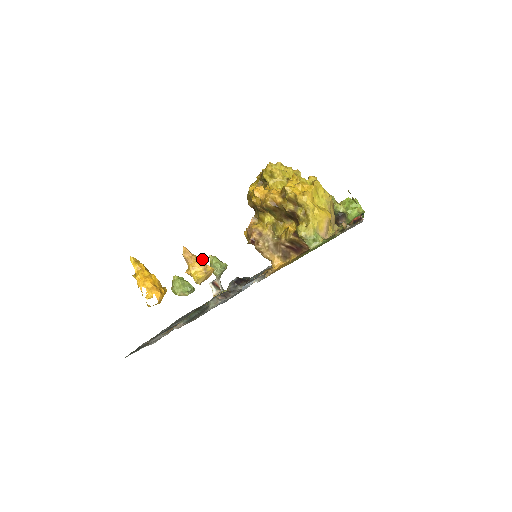
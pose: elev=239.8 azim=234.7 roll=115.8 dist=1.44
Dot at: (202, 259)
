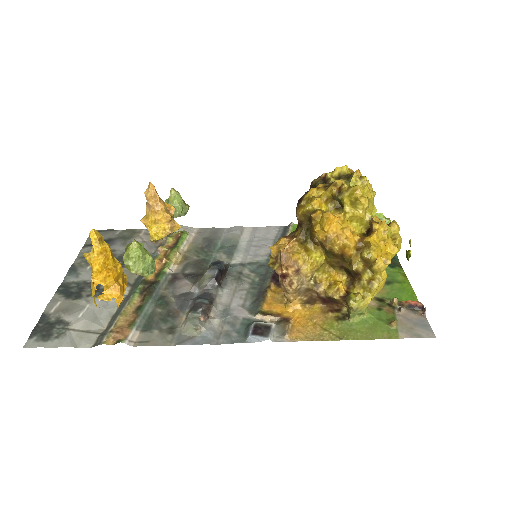
Dot at: (171, 210)
